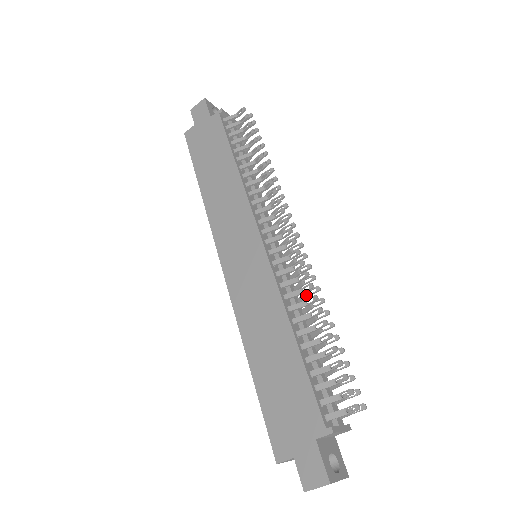
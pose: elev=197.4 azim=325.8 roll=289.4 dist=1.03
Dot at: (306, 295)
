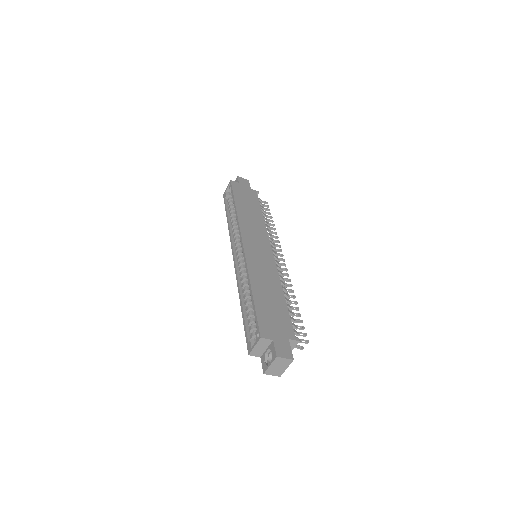
Dot at: occluded
